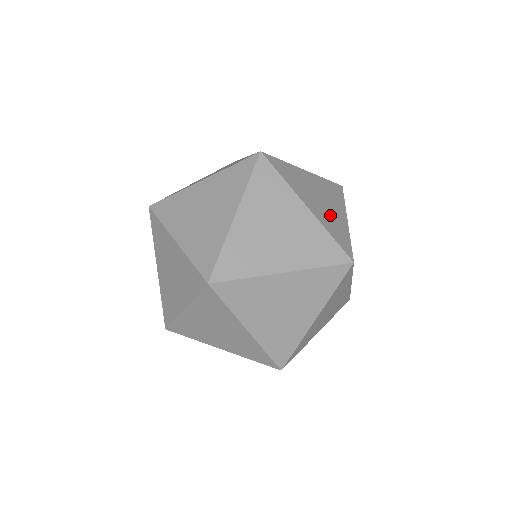
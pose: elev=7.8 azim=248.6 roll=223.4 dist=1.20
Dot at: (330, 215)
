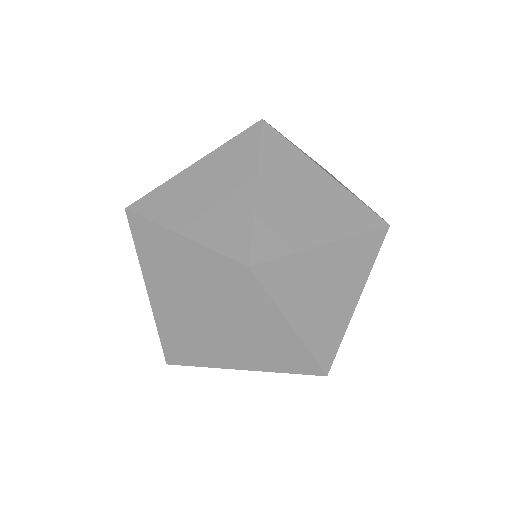
Dot at: occluded
